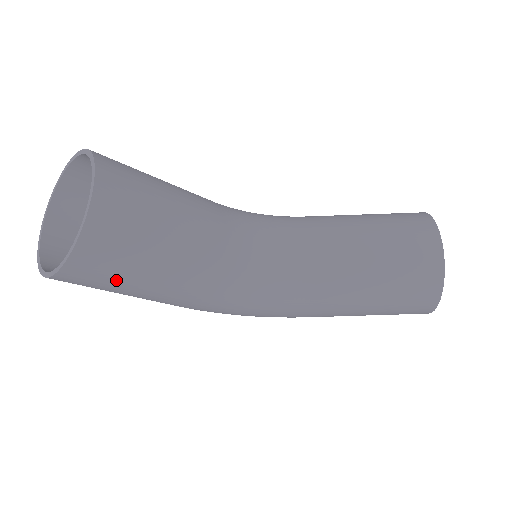
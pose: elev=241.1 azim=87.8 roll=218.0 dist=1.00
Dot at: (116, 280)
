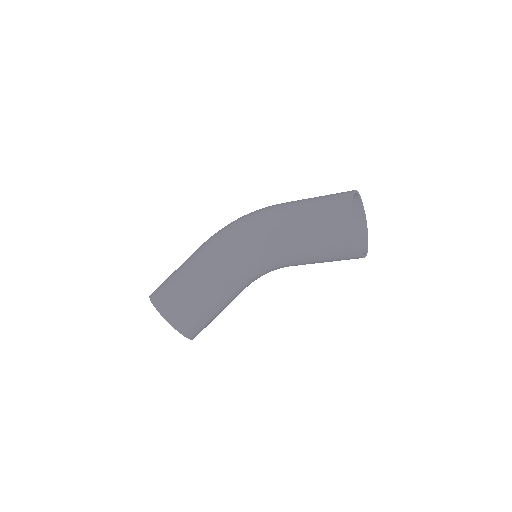
Dot at: occluded
